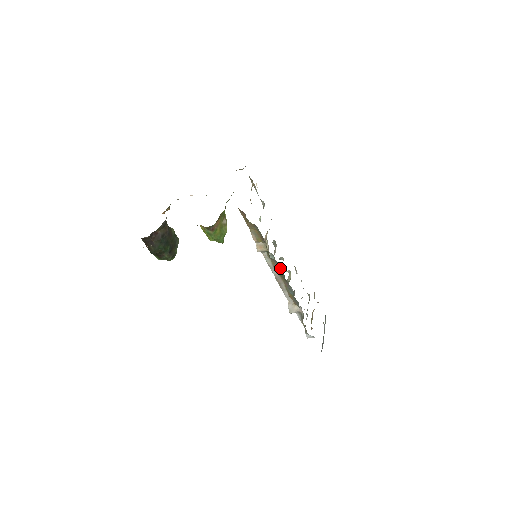
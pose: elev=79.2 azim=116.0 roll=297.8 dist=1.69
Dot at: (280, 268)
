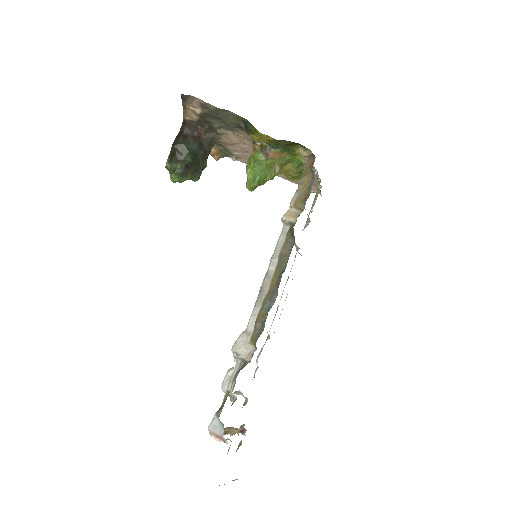
Dot at: (288, 256)
